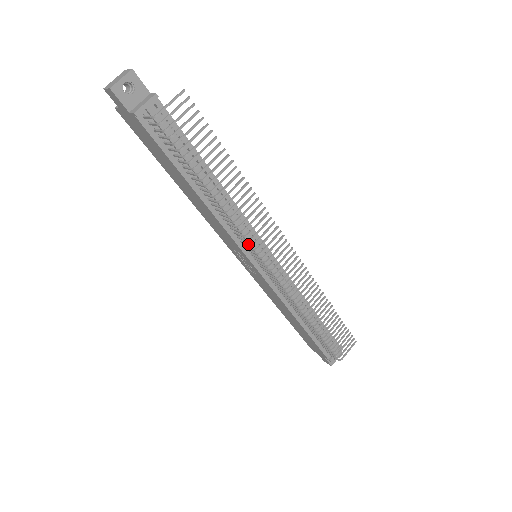
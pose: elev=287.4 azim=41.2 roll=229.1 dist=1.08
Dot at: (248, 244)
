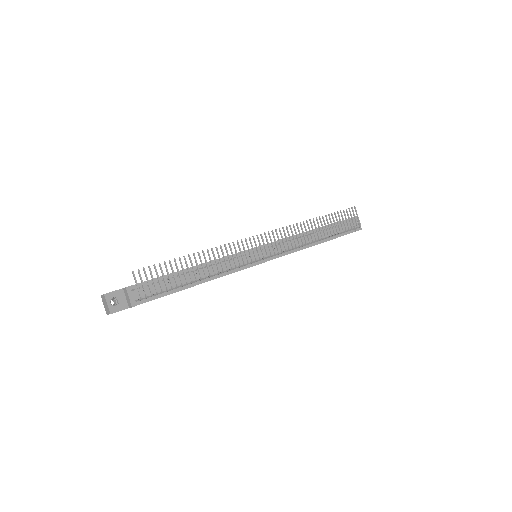
Dot at: occluded
